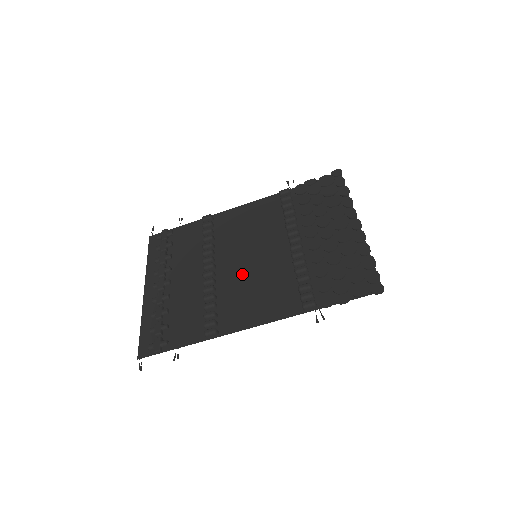
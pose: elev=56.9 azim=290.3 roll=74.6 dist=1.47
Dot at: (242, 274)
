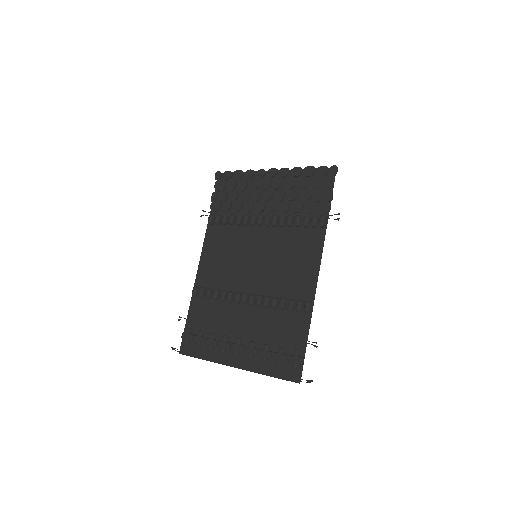
Dot at: (266, 271)
